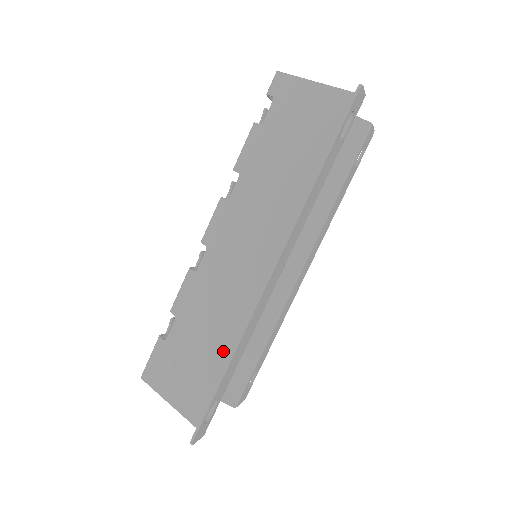
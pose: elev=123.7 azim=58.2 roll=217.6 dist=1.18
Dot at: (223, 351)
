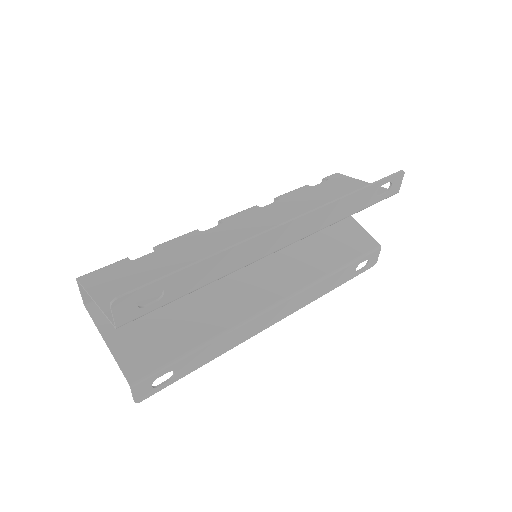
Dot at: occluded
